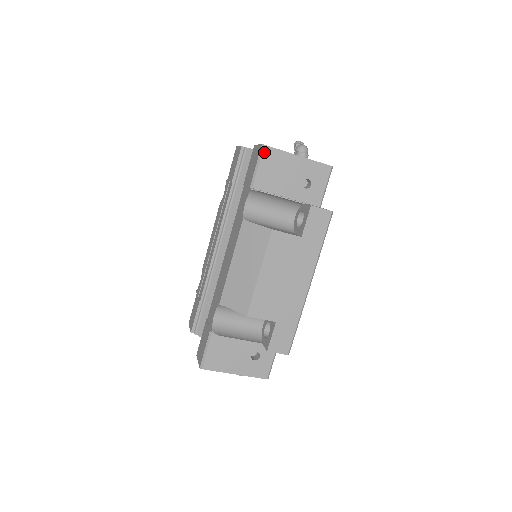
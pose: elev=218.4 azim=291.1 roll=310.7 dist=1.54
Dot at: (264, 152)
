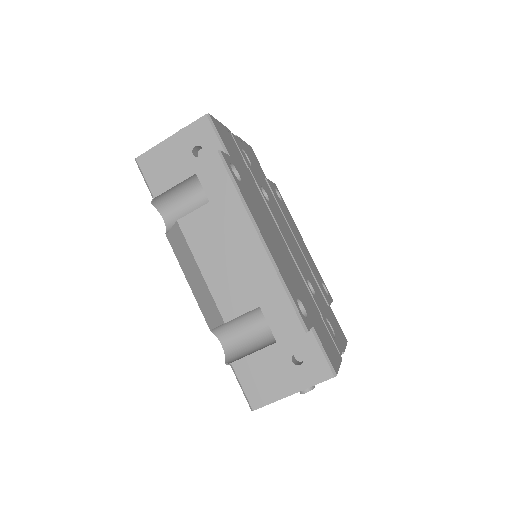
Dot at: (140, 164)
